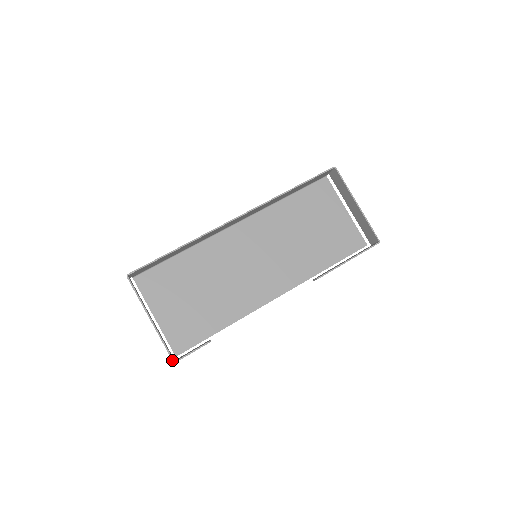
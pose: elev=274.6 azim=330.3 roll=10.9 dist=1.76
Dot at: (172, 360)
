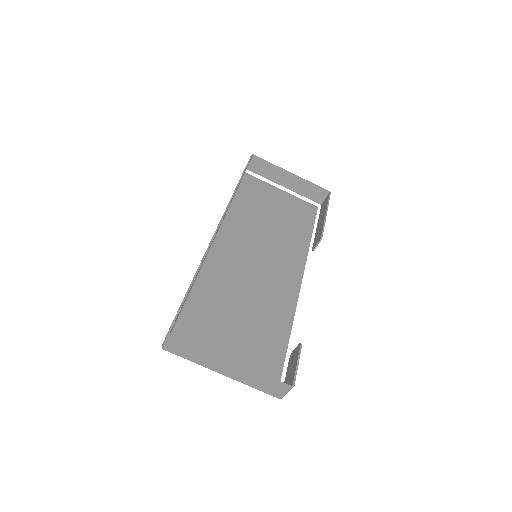
Dot at: (289, 387)
